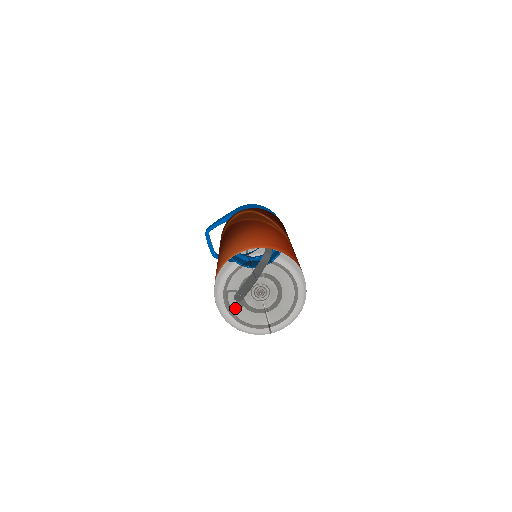
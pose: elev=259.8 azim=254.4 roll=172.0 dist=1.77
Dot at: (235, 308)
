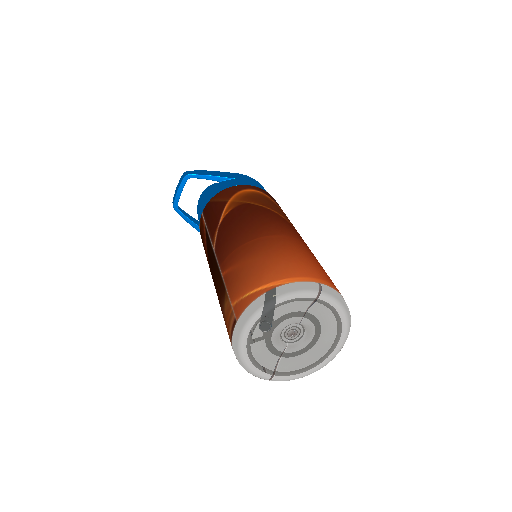
Dot at: (255, 337)
